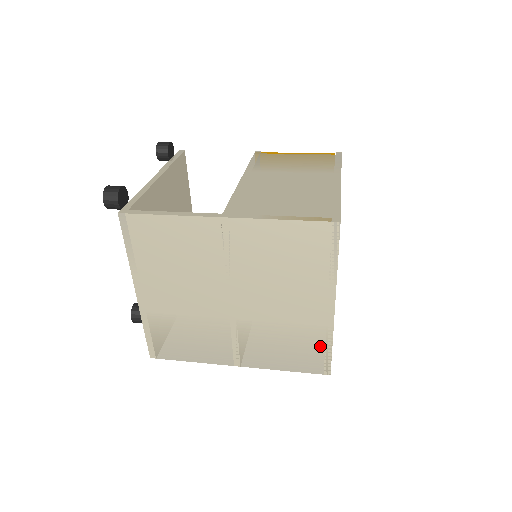
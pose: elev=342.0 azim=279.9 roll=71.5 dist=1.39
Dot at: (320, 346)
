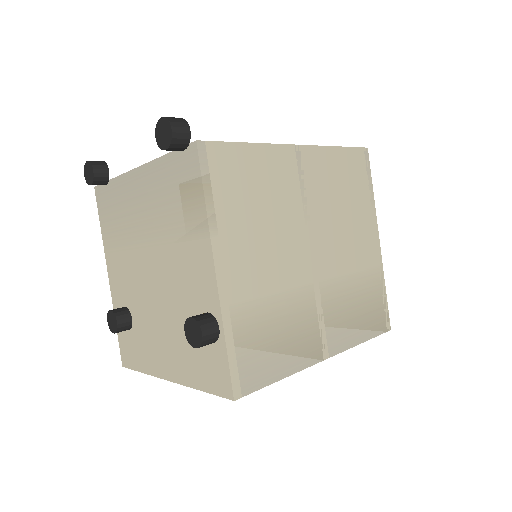
Dot at: (379, 293)
